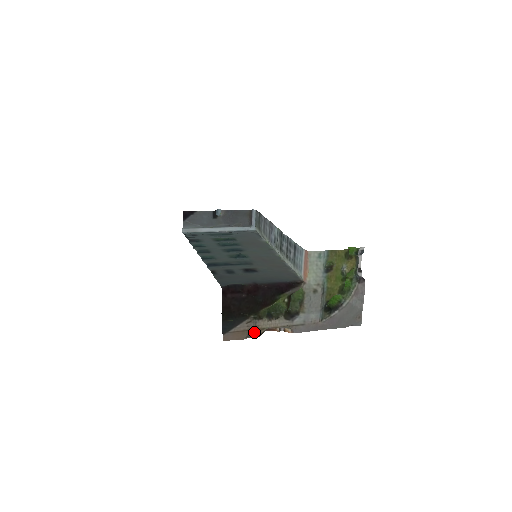
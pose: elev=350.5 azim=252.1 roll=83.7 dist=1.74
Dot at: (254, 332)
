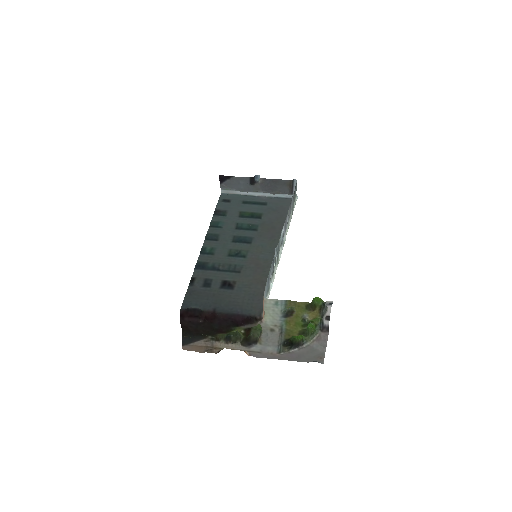
Dot at: (212, 349)
